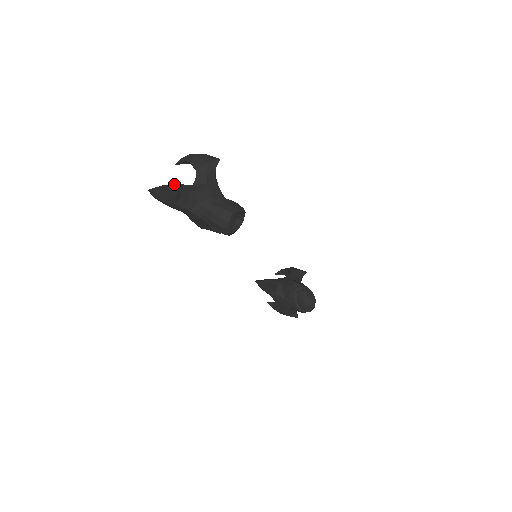
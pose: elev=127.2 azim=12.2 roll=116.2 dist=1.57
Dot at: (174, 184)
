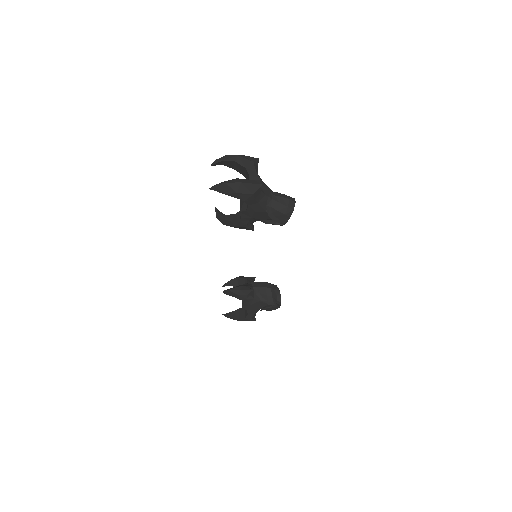
Dot at: occluded
